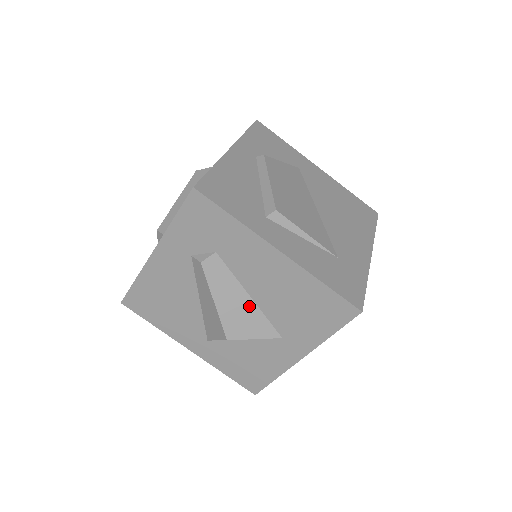
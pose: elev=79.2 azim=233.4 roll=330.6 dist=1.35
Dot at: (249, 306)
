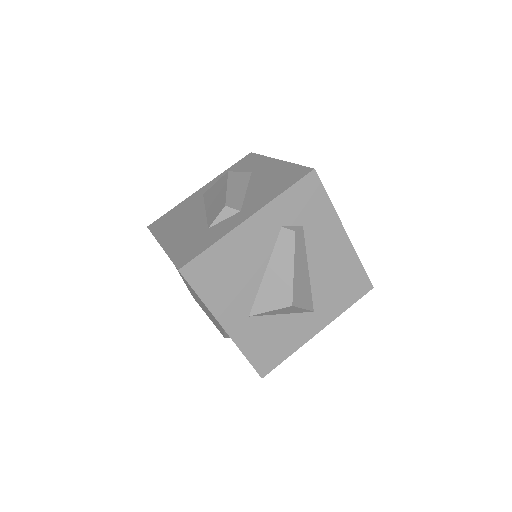
Dot at: (306, 278)
